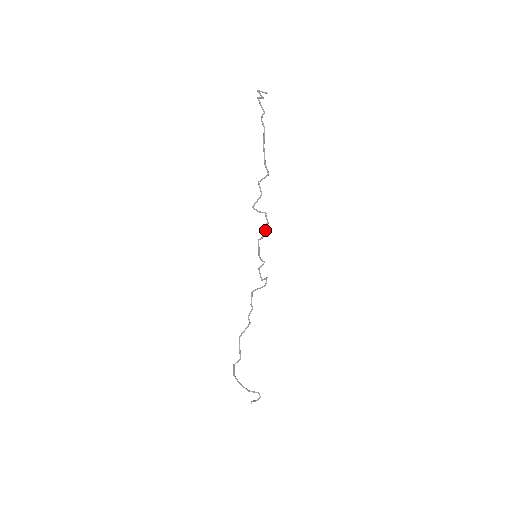
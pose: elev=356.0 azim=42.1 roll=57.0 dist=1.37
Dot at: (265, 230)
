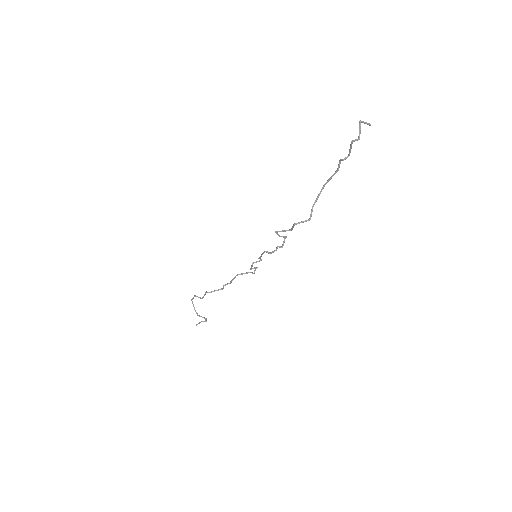
Dot at: (276, 250)
